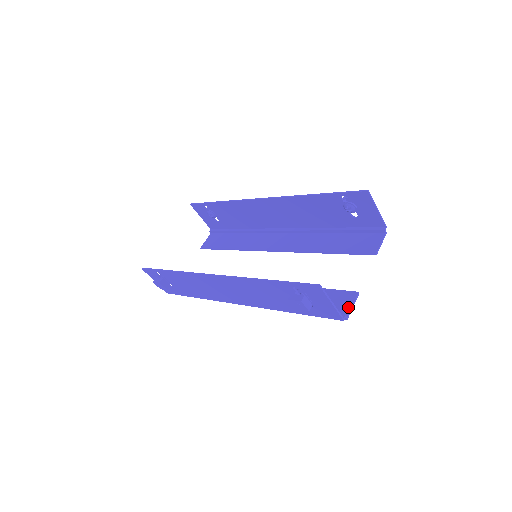
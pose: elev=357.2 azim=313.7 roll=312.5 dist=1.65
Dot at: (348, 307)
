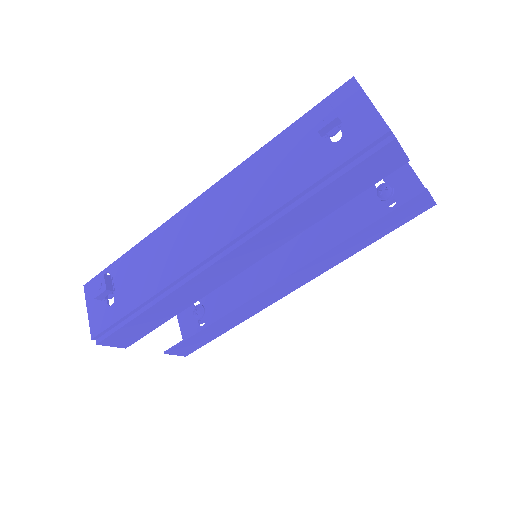
Dot at: (395, 149)
